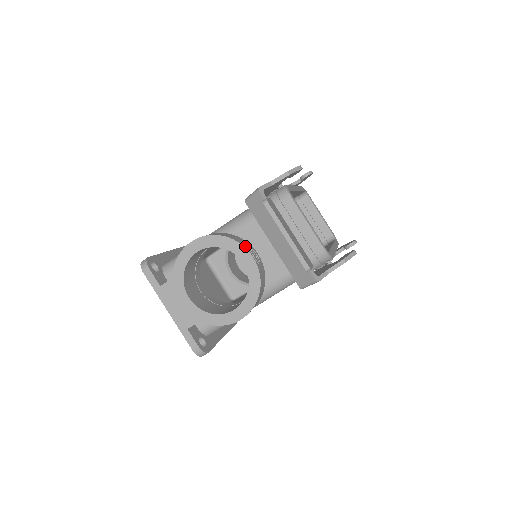
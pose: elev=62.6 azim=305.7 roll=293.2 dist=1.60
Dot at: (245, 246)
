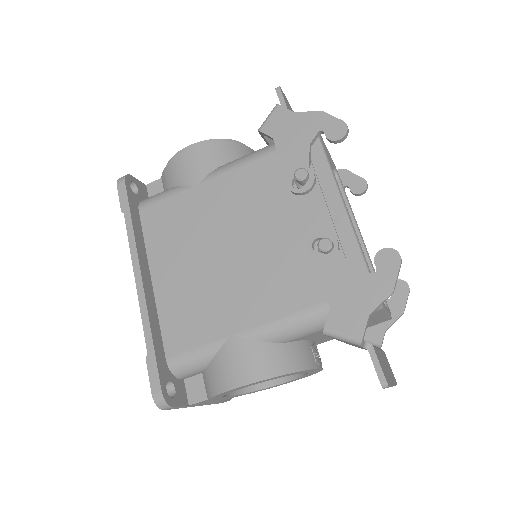
Dot at: (313, 364)
